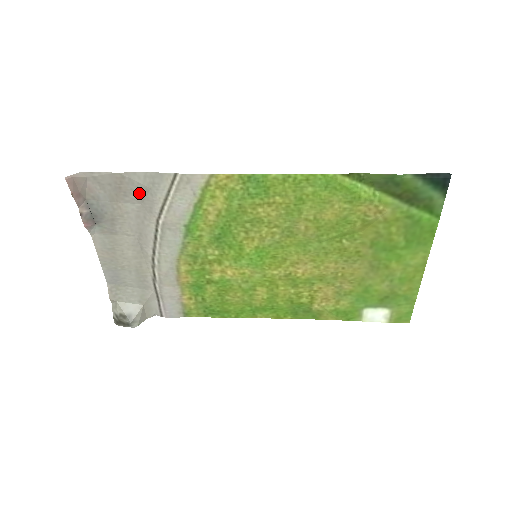
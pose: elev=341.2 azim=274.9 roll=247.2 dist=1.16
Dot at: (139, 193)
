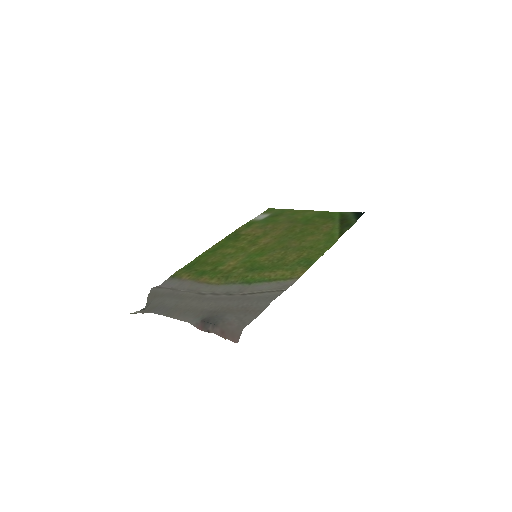
Dot at: (252, 302)
